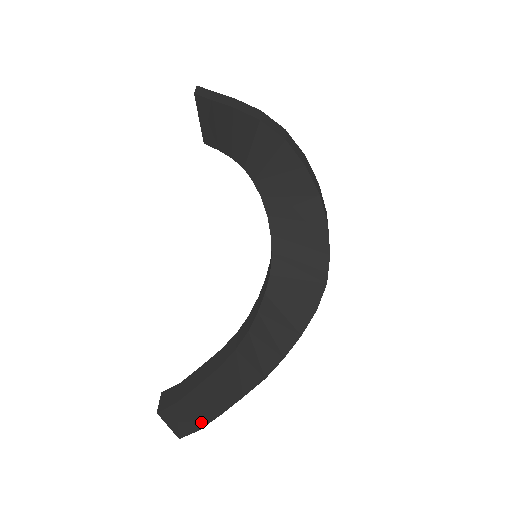
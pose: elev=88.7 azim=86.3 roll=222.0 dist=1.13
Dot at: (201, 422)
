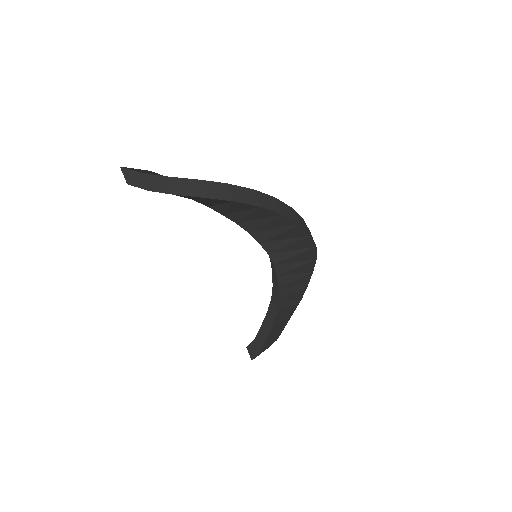
Dot at: (276, 339)
